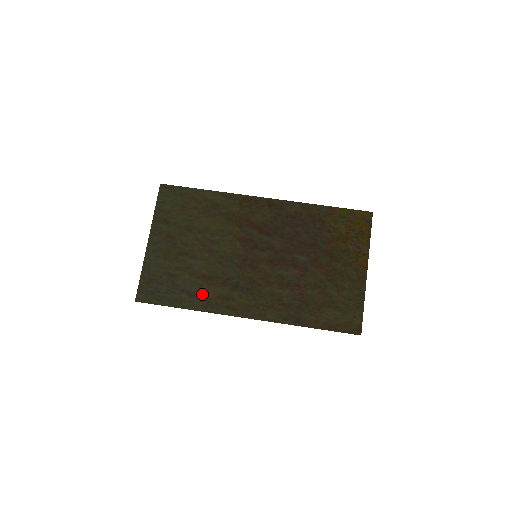
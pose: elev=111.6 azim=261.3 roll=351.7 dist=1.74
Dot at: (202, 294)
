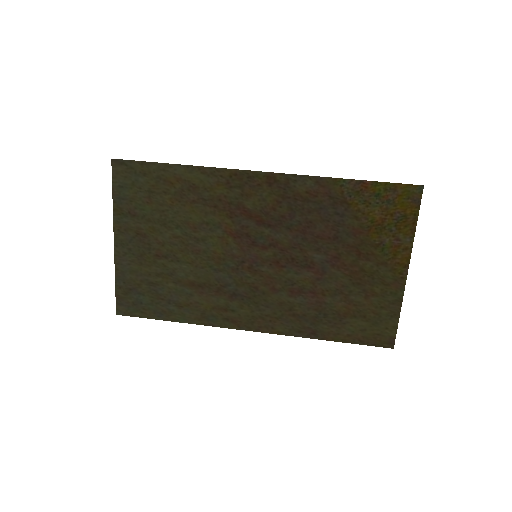
Dot at: (193, 305)
